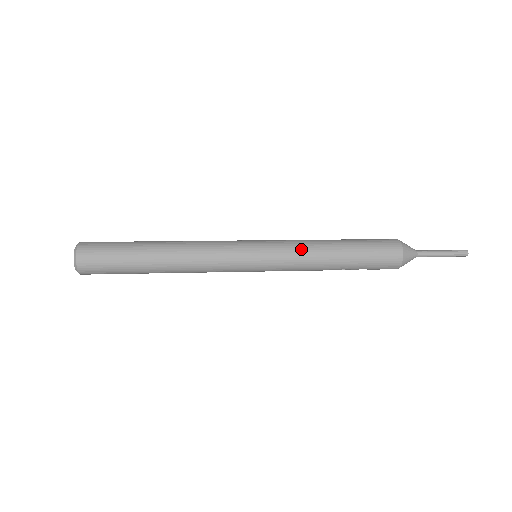
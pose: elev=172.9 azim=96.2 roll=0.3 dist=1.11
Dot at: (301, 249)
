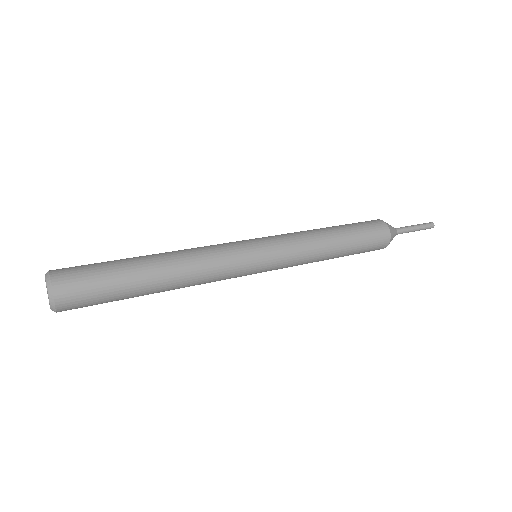
Dot at: (305, 255)
